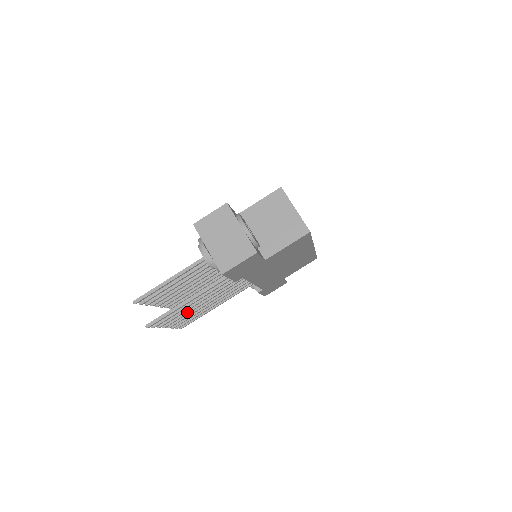
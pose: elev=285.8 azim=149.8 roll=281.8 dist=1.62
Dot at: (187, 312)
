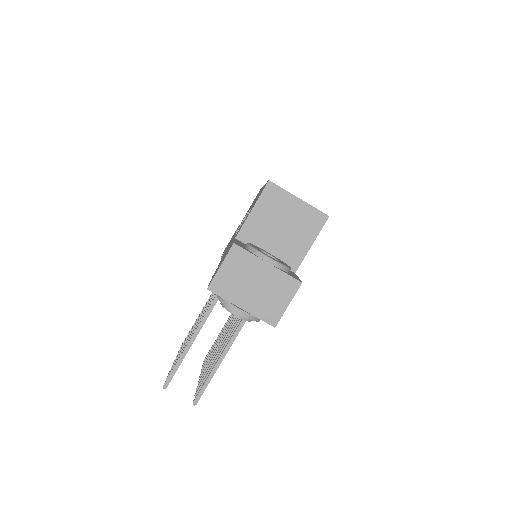
Dot at: occluded
